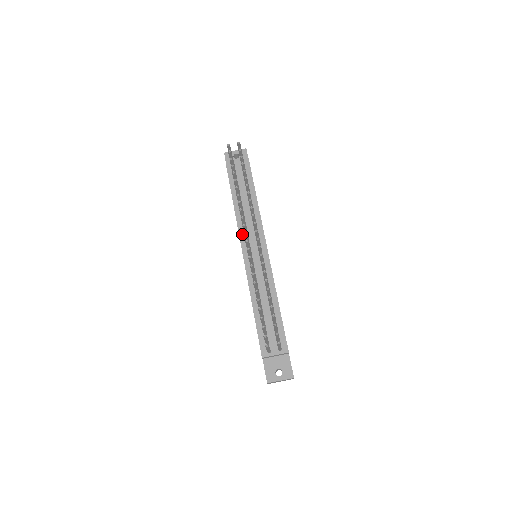
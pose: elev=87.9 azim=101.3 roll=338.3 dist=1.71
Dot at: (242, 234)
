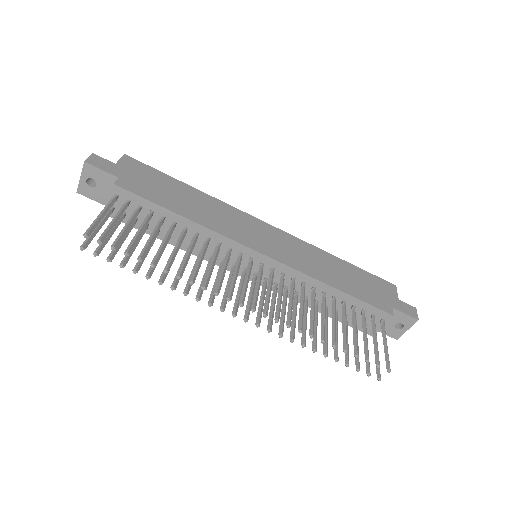
Dot at: (219, 263)
